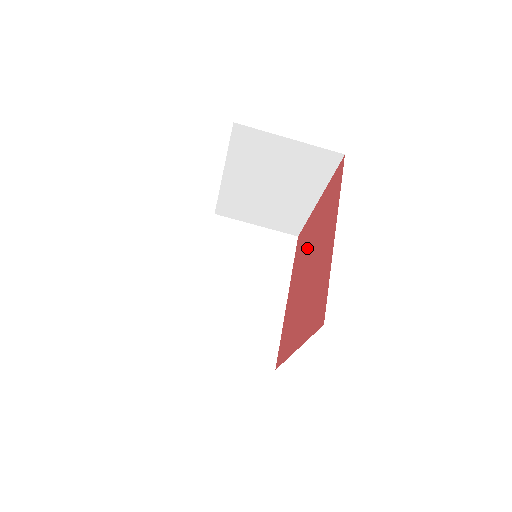
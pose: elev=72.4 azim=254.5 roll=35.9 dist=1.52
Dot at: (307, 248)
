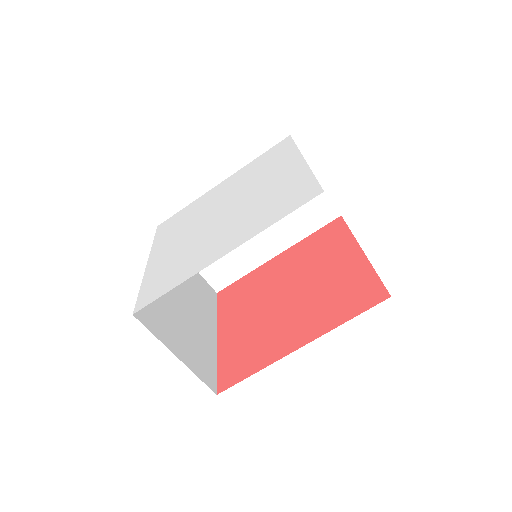
Dot at: (312, 268)
